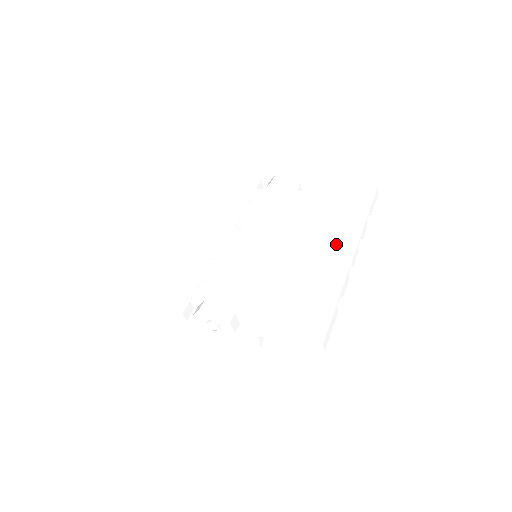
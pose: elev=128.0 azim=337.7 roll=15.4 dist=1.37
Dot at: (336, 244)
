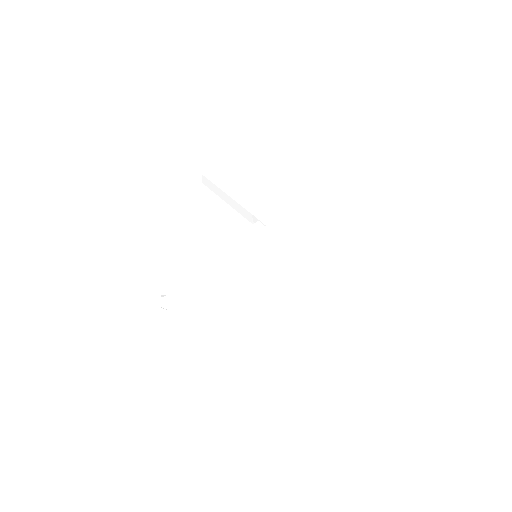
Dot at: (341, 282)
